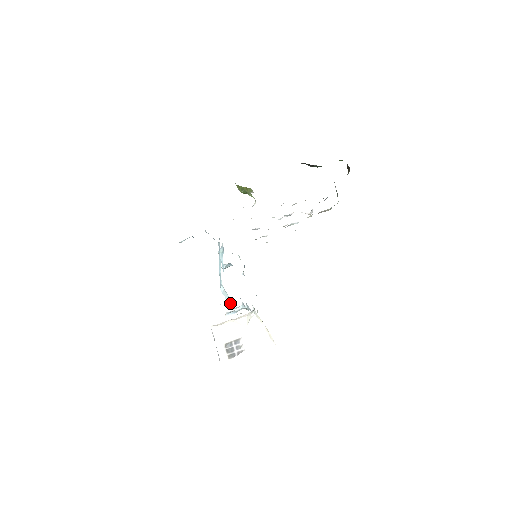
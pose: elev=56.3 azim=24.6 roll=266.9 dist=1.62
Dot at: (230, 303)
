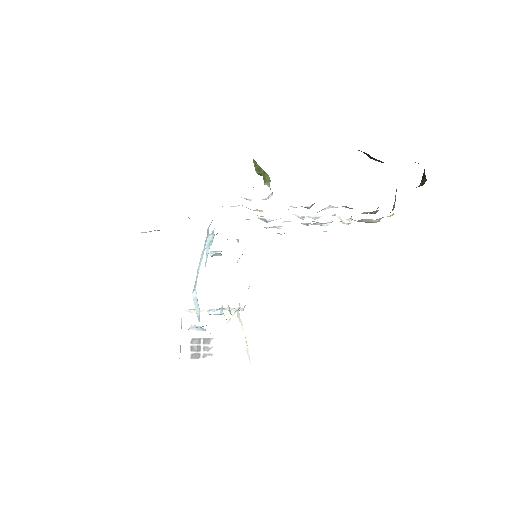
Dot at: (199, 318)
